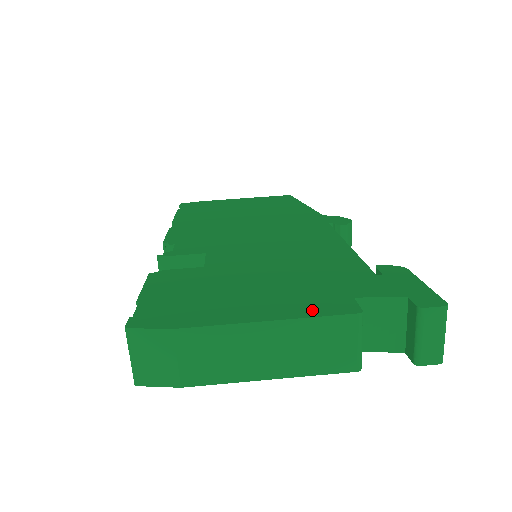
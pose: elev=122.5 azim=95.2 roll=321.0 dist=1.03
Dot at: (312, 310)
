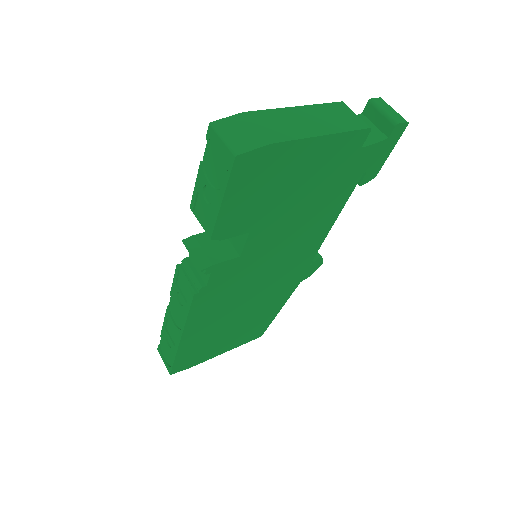
Dot at: occluded
